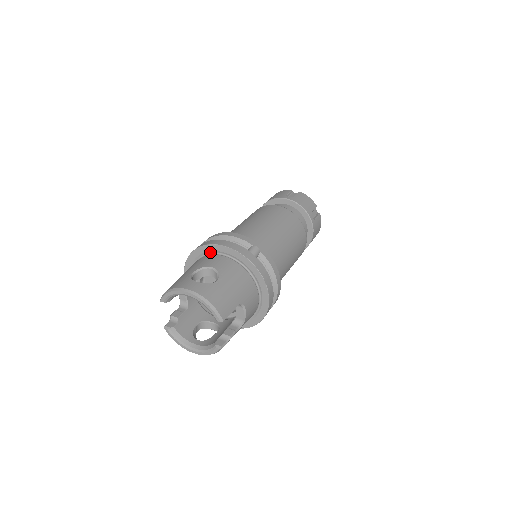
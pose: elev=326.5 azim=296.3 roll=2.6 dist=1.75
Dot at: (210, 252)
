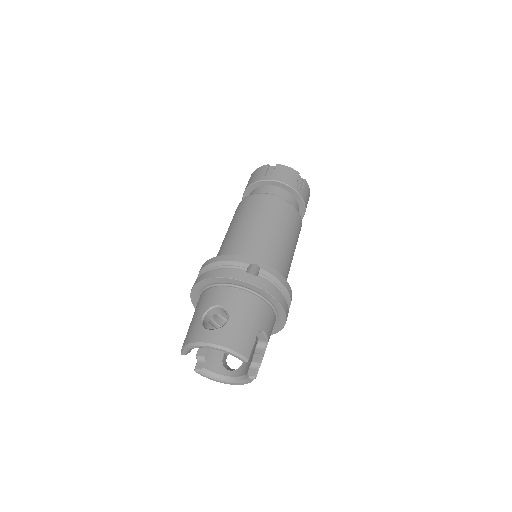
Dot at: (210, 285)
